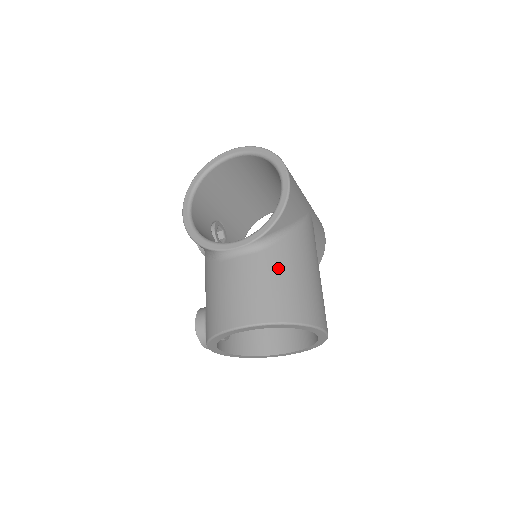
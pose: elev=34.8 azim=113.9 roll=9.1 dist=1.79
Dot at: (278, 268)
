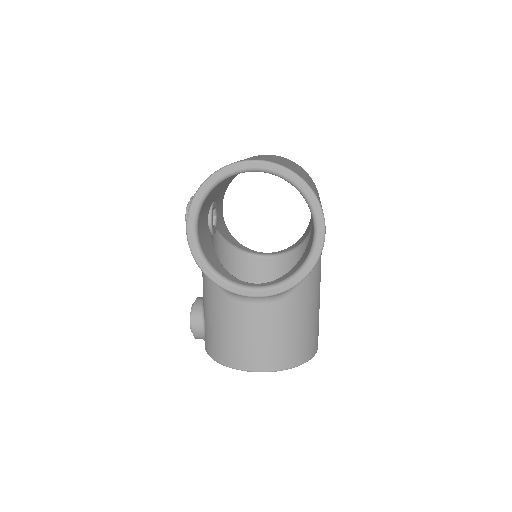
Dot at: (294, 317)
